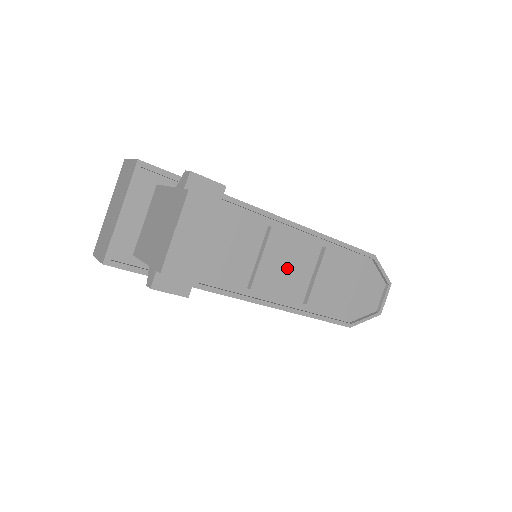
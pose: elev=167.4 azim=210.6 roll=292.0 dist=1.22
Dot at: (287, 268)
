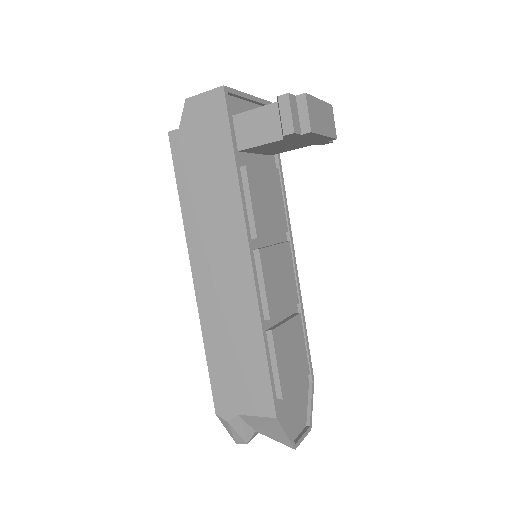
Dot at: (280, 280)
